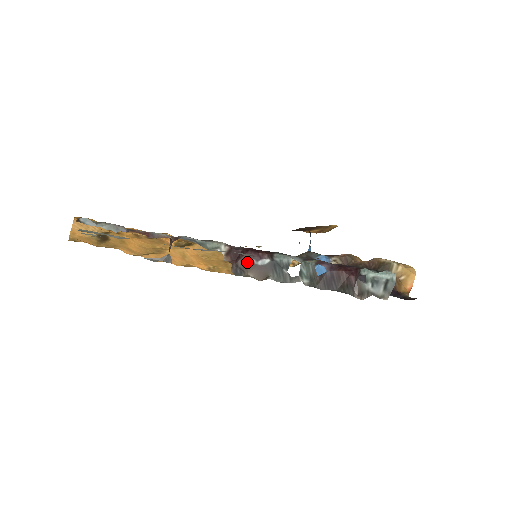
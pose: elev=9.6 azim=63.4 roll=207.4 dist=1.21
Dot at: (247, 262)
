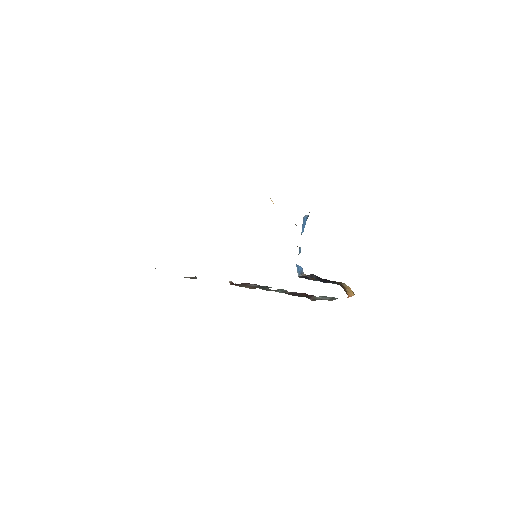
Dot at: (244, 284)
